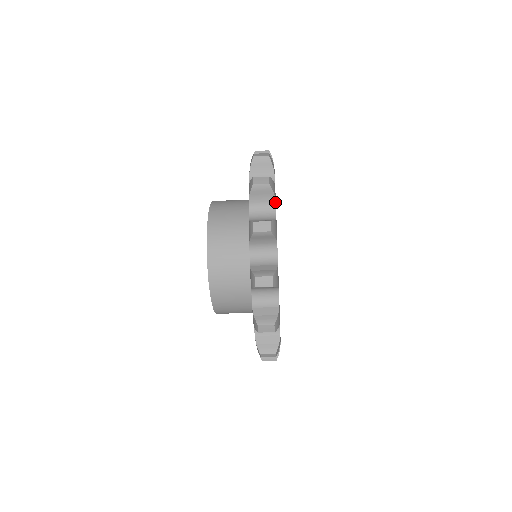
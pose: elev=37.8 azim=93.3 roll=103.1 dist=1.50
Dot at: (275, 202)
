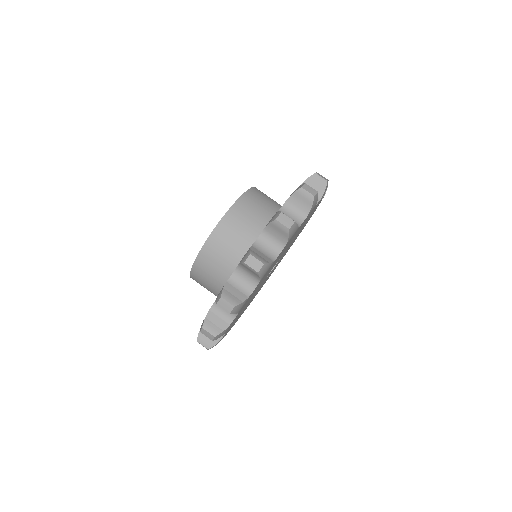
Dot at: occluded
